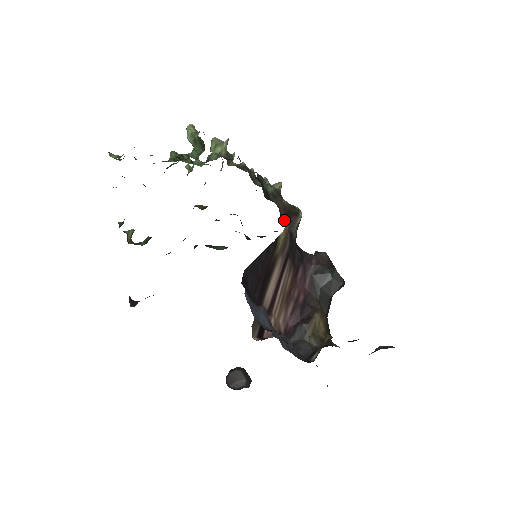
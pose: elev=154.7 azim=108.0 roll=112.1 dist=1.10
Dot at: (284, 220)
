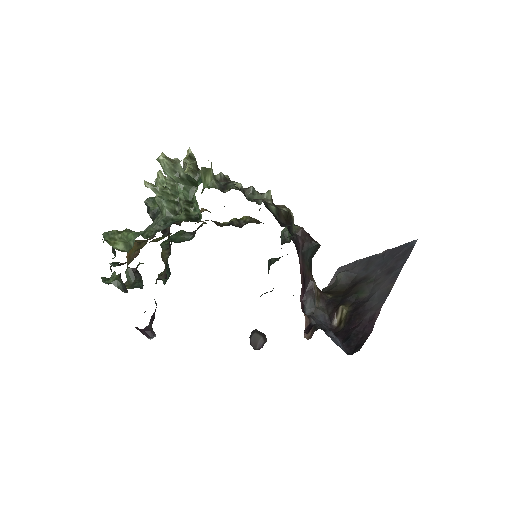
Dot at: (289, 231)
